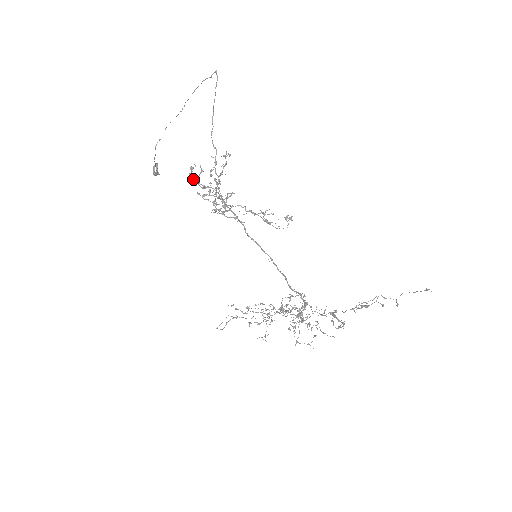
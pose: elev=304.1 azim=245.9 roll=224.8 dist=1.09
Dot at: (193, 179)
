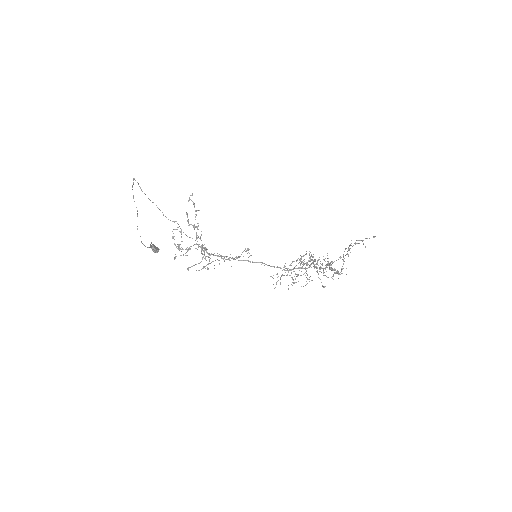
Dot at: occluded
